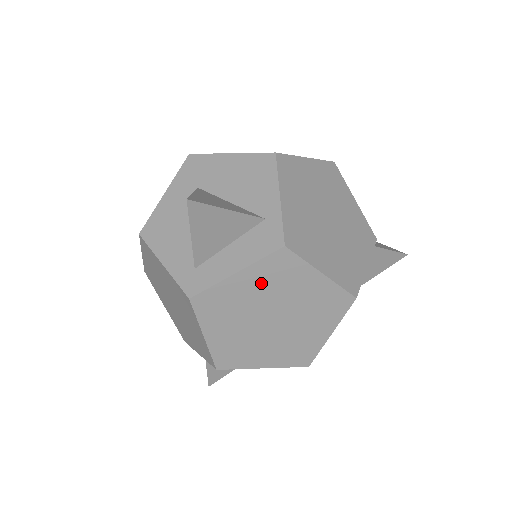
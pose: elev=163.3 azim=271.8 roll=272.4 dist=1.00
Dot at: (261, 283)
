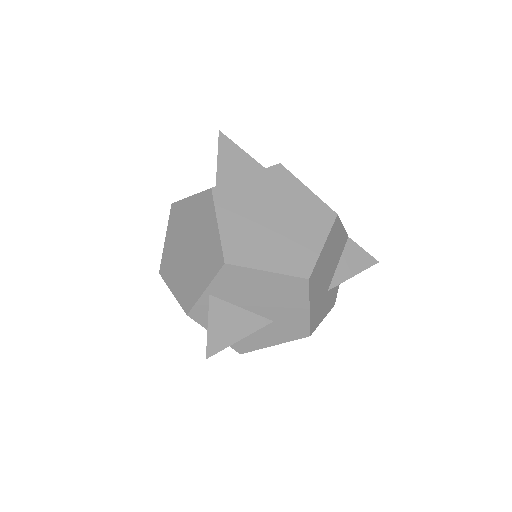
Dot at: (264, 187)
